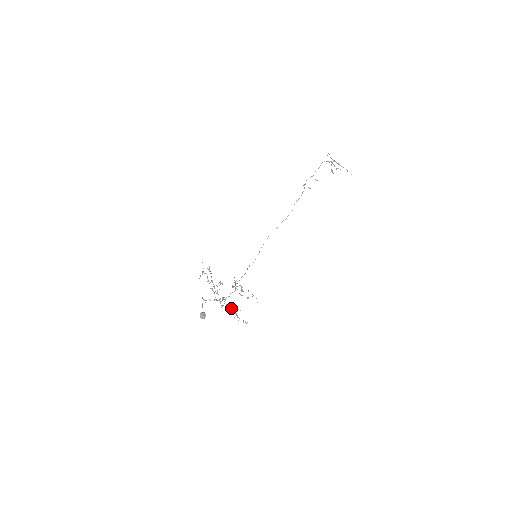
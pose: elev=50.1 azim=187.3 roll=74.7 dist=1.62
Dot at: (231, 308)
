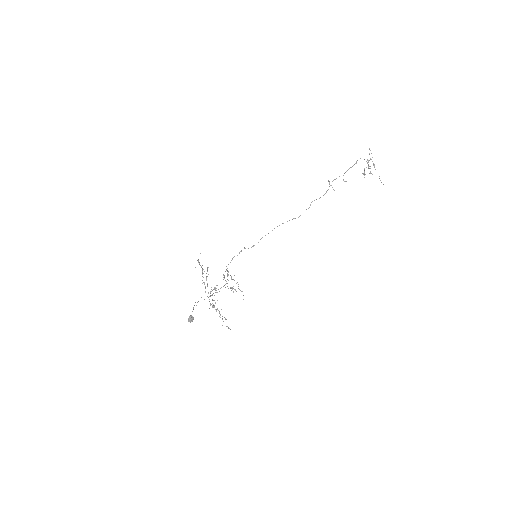
Dot at: (219, 311)
